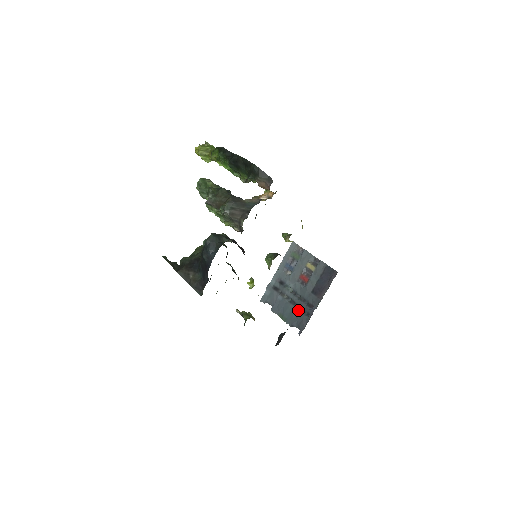
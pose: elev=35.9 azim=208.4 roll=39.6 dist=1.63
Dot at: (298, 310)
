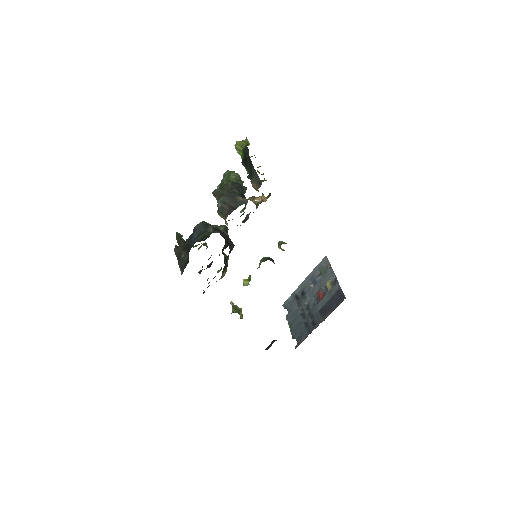
Dot at: (303, 324)
